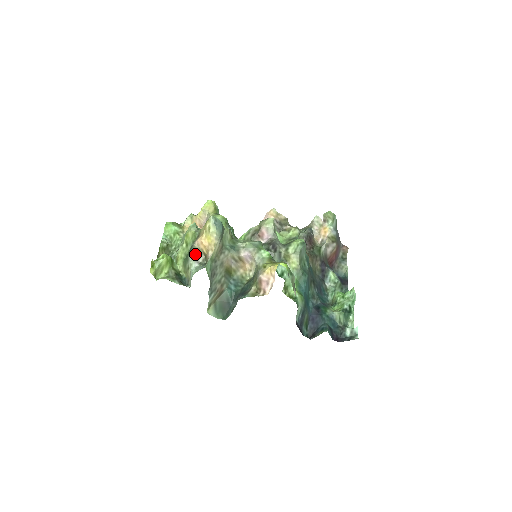
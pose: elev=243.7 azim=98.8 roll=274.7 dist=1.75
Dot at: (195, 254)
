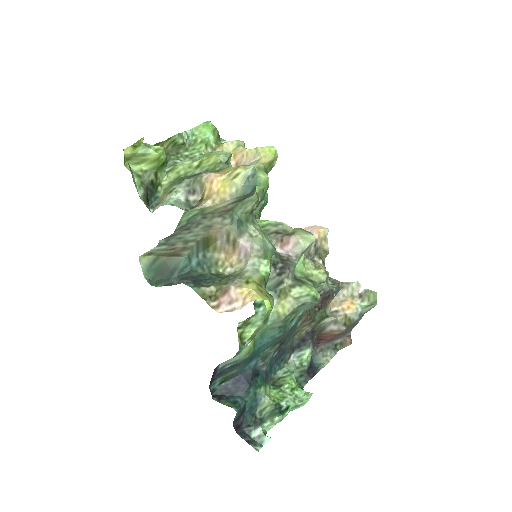
Dot at: (193, 185)
